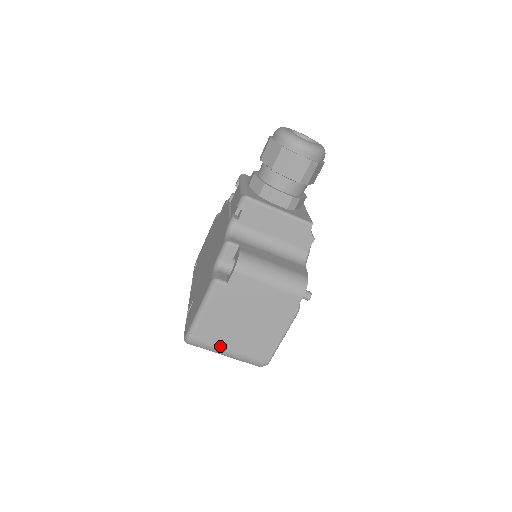
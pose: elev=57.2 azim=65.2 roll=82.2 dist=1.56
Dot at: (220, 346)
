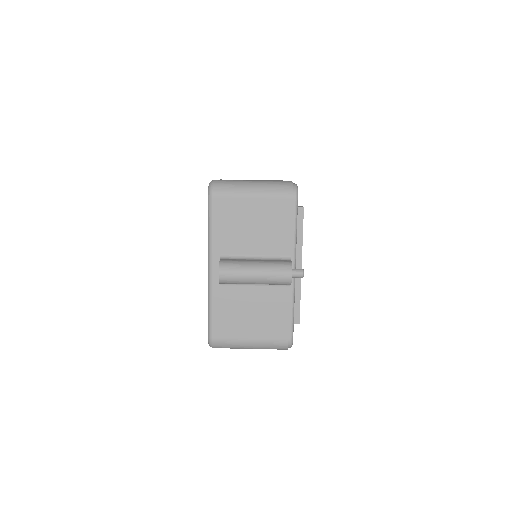
Dot at: (243, 181)
